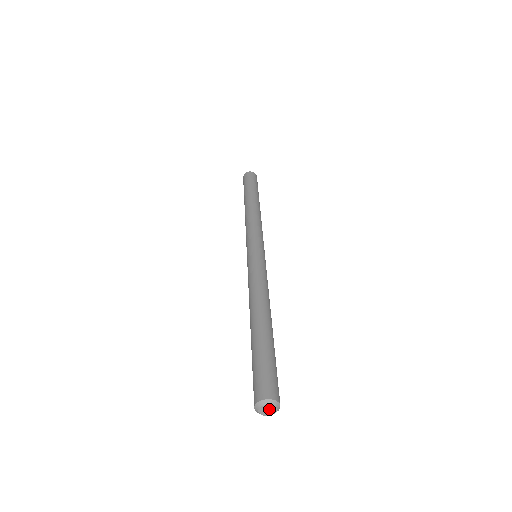
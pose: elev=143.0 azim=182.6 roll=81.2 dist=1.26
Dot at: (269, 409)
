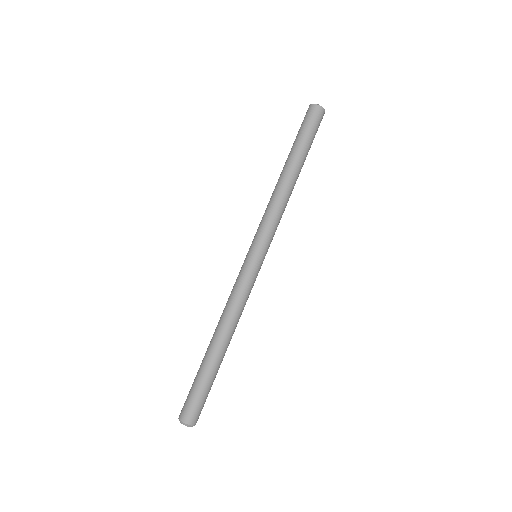
Dot at: occluded
